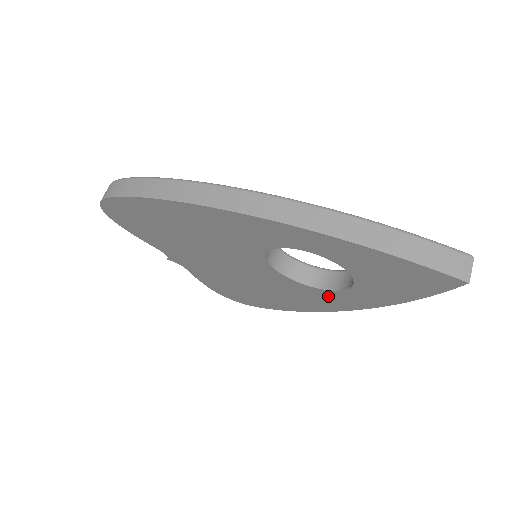
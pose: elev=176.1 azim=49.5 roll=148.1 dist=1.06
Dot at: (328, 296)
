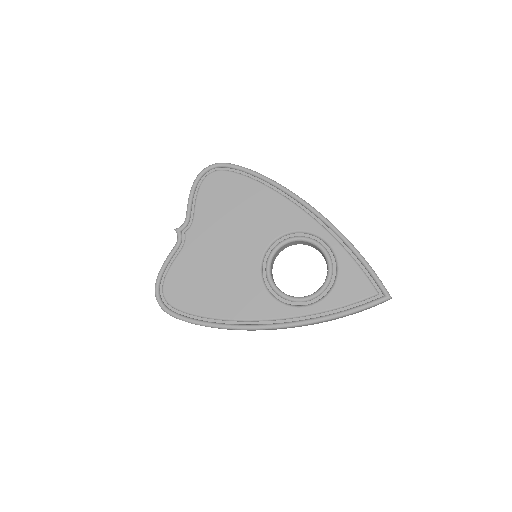
Dot at: occluded
